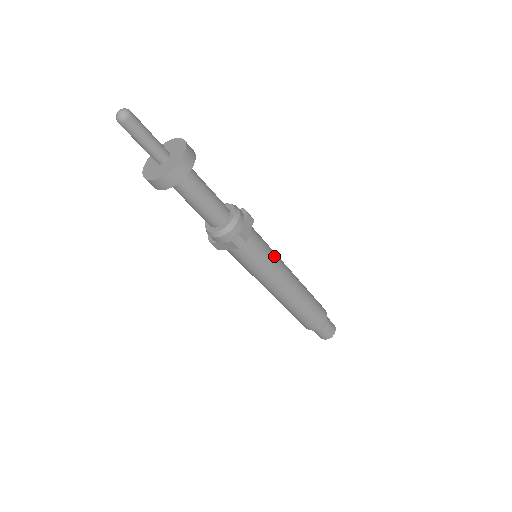
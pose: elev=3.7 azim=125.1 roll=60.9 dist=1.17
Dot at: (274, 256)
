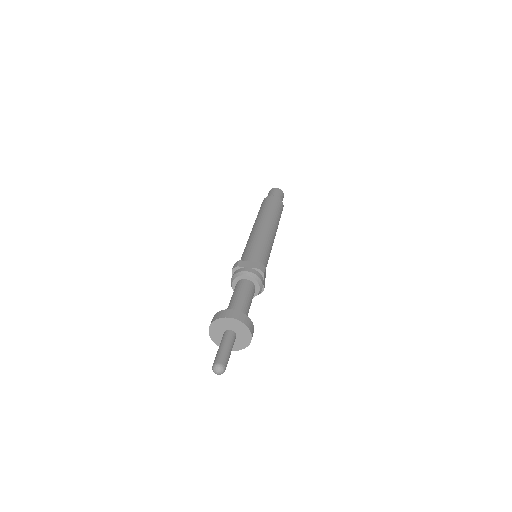
Dot at: (269, 251)
